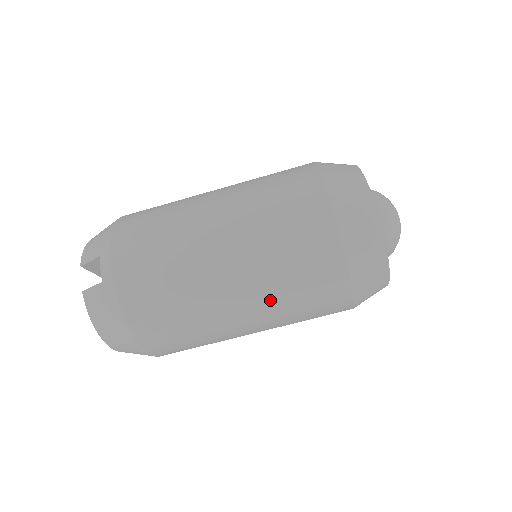
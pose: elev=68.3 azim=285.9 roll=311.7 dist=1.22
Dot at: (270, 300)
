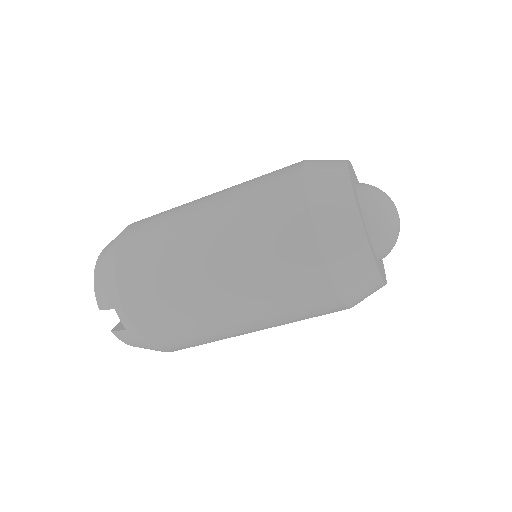
Dot at: (277, 325)
